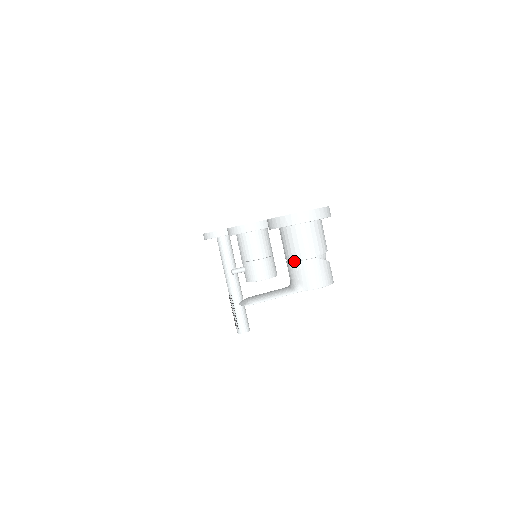
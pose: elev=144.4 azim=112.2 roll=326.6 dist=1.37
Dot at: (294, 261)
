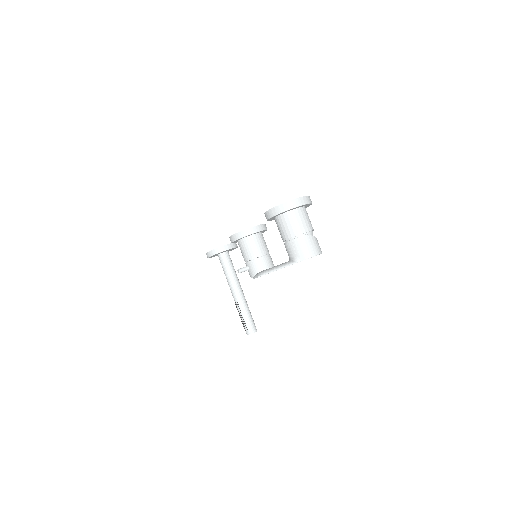
Dot at: (290, 240)
